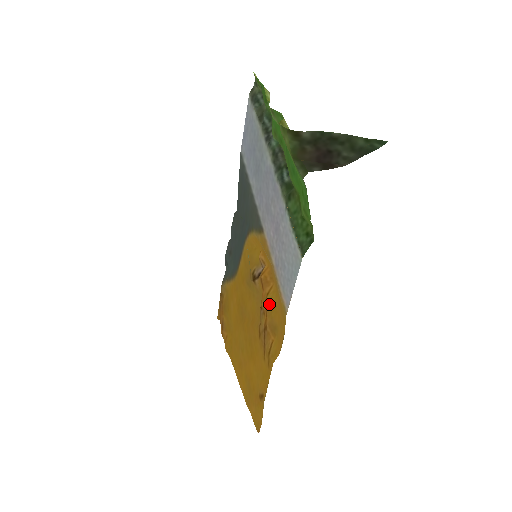
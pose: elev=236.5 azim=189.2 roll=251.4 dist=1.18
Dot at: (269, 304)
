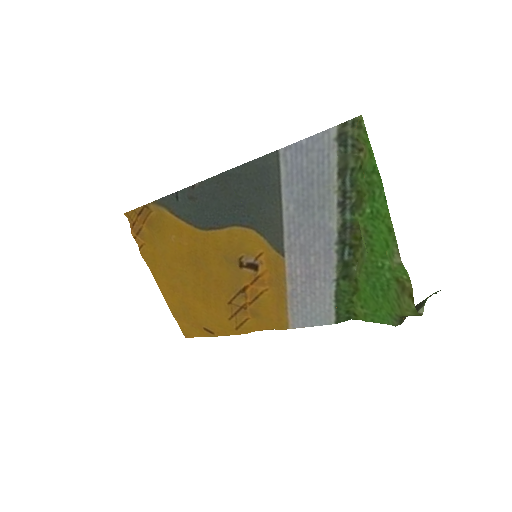
Dot at: (261, 302)
